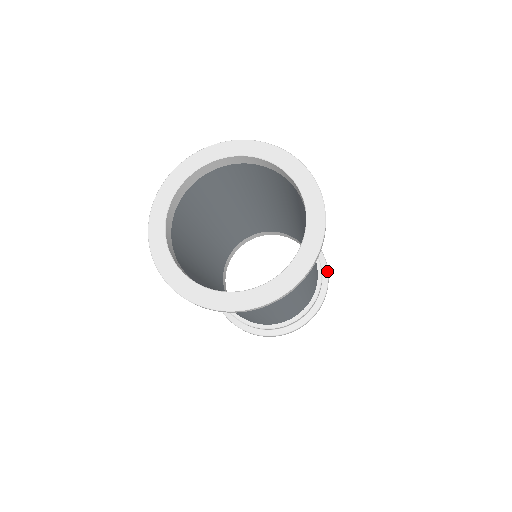
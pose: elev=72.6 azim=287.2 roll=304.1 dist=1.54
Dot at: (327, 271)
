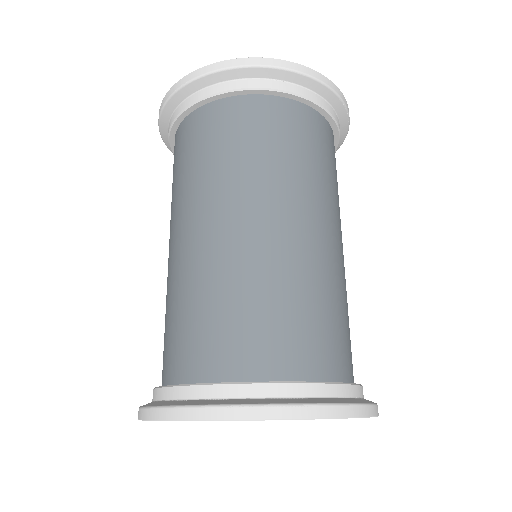
Dot at: occluded
